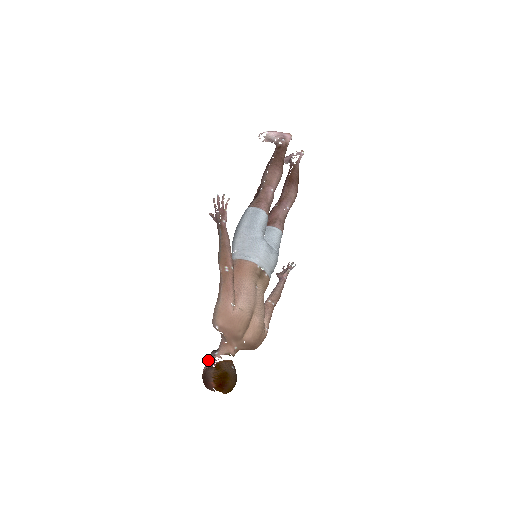
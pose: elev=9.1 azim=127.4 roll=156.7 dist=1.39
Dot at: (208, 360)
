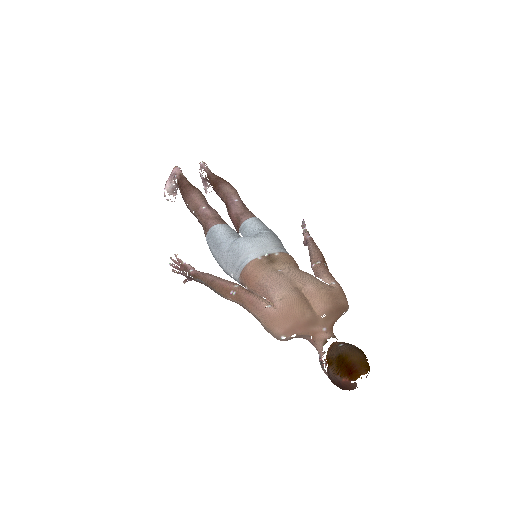
Dot at: (322, 369)
